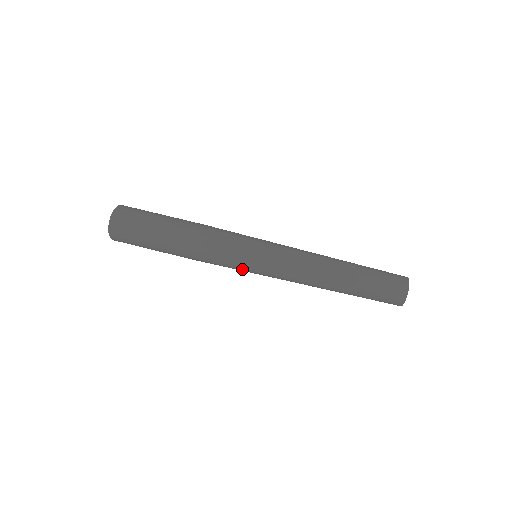
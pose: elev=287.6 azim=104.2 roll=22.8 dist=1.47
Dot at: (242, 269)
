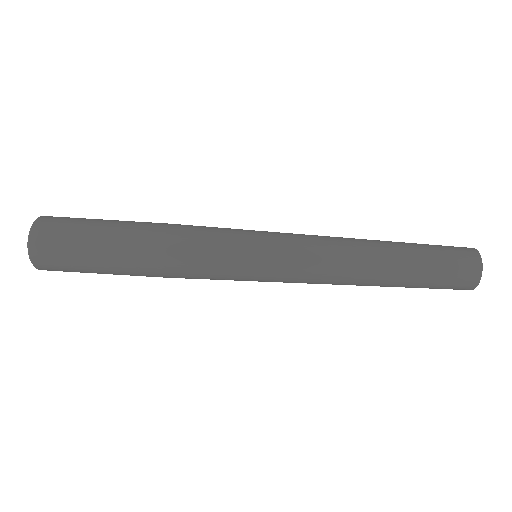
Dot at: occluded
